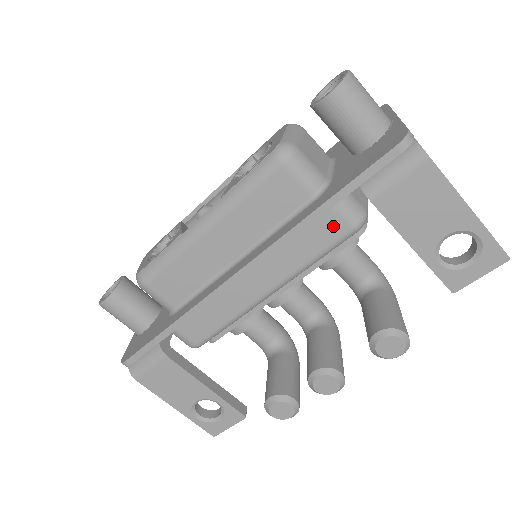
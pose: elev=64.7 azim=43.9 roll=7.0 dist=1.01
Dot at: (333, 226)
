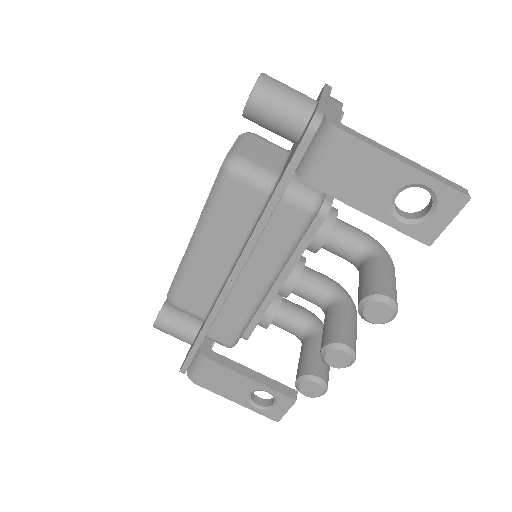
Dot at: (291, 215)
